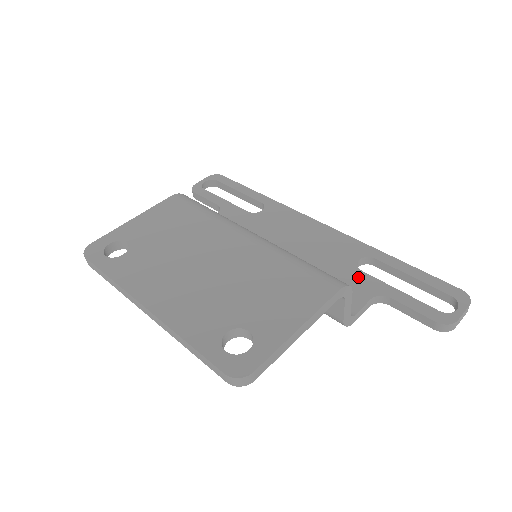
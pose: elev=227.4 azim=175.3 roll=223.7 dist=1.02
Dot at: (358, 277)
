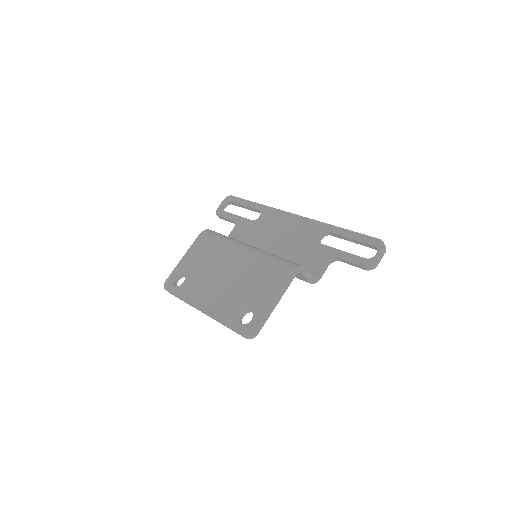
Dot at: (319, 249)
